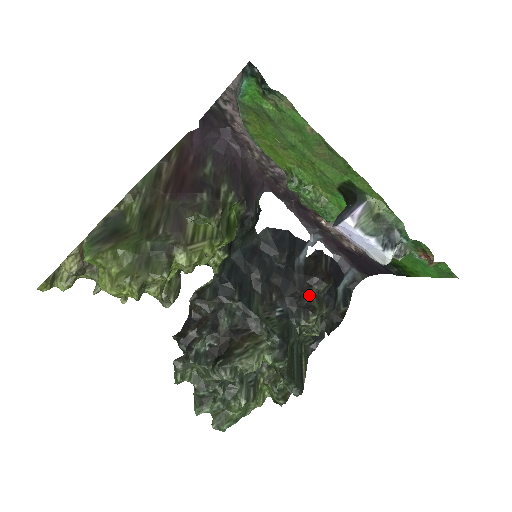
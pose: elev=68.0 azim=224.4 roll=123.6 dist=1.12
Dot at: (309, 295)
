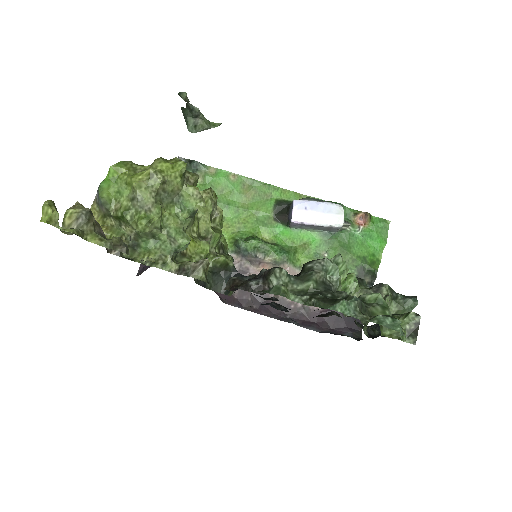
Dot at: occluded
